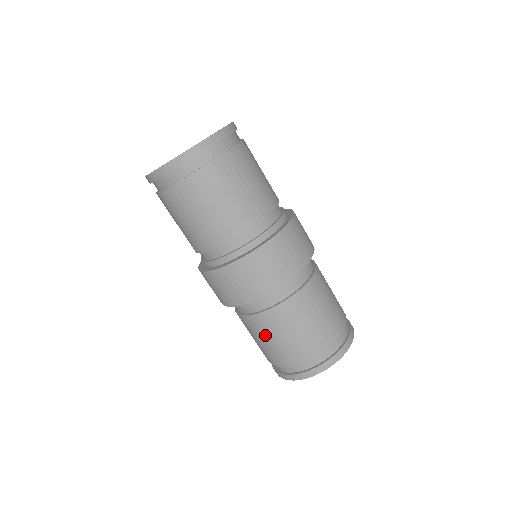
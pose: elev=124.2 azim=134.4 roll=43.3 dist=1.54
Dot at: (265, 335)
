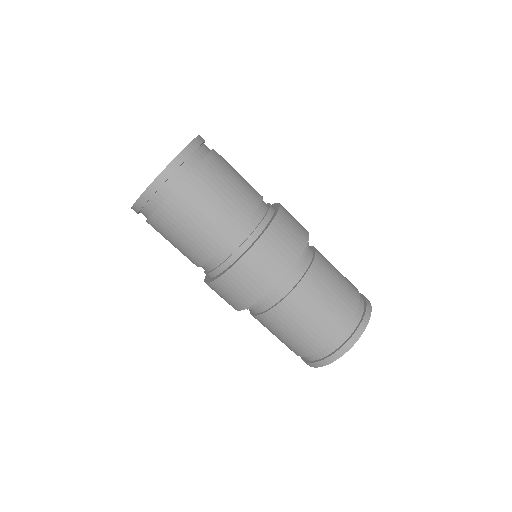
Dot at: (316, 301)
